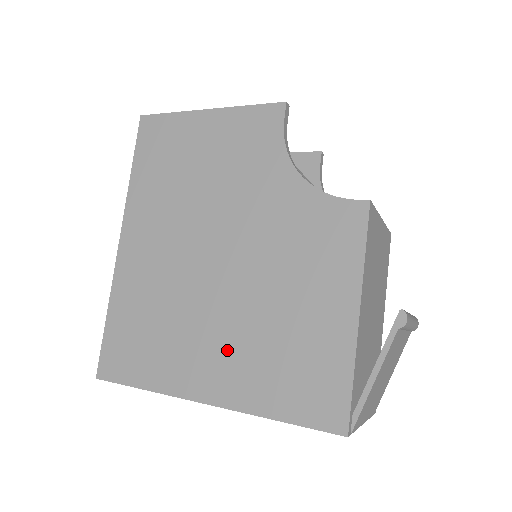
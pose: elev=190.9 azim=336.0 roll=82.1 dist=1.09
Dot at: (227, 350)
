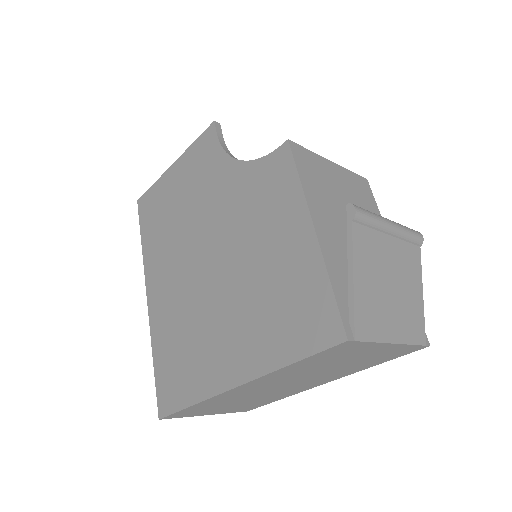
Dot at: (236, 329)
